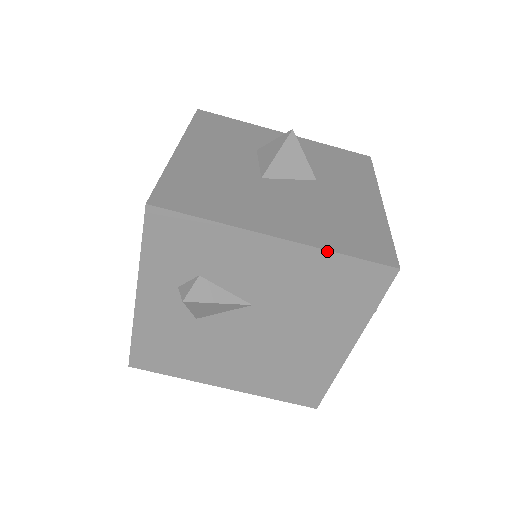
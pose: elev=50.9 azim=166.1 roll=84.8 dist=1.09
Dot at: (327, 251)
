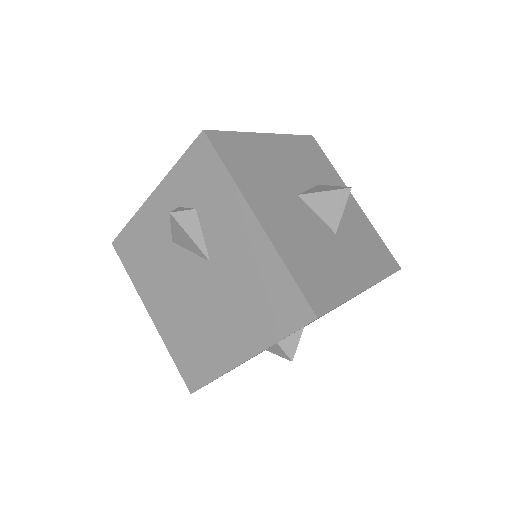
Dot at: (281, 259)
